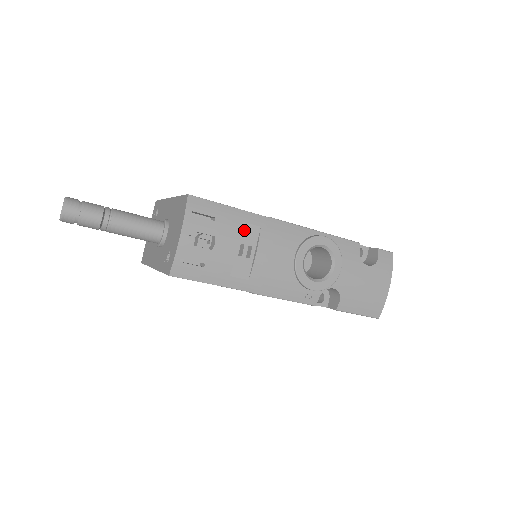
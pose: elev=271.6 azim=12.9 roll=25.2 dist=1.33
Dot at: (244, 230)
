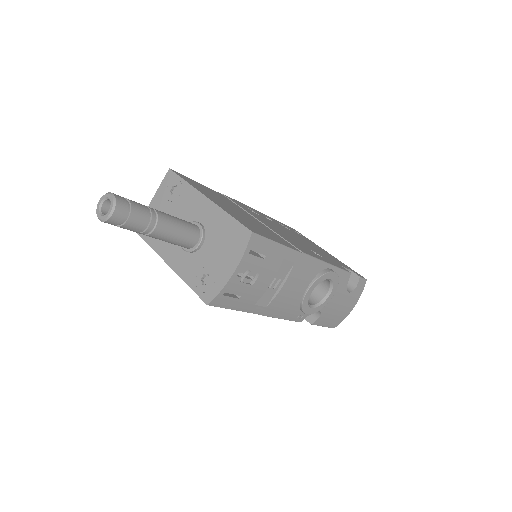
Dot at: (281, 266)
